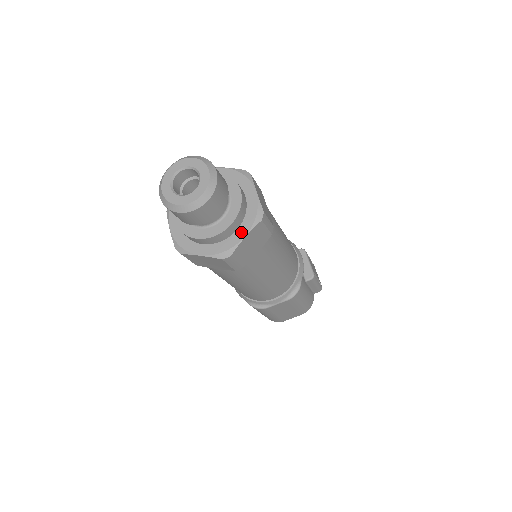
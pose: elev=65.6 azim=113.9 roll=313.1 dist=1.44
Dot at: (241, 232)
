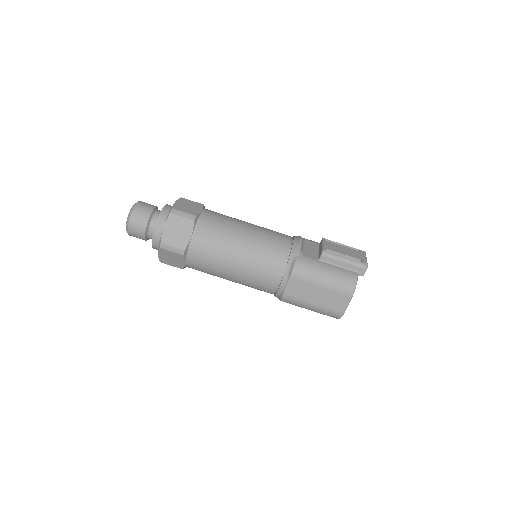
Dot at: (164, 227)
